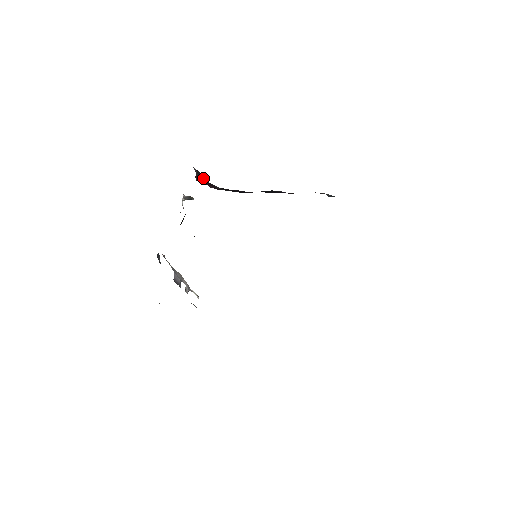
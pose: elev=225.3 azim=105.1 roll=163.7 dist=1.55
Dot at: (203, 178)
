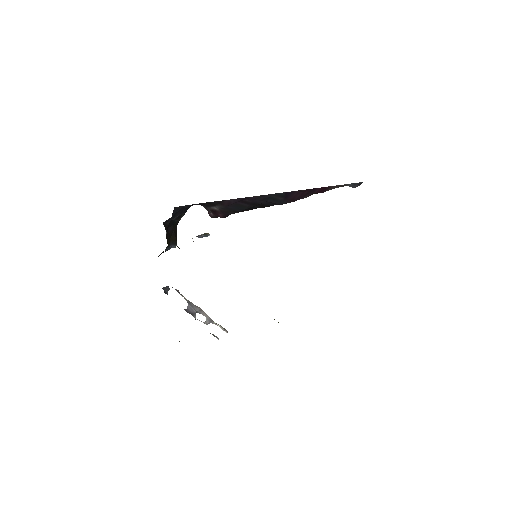
Dot at: (207, 208)
